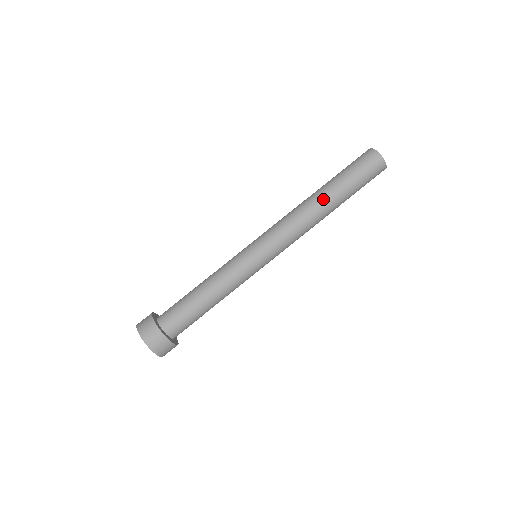
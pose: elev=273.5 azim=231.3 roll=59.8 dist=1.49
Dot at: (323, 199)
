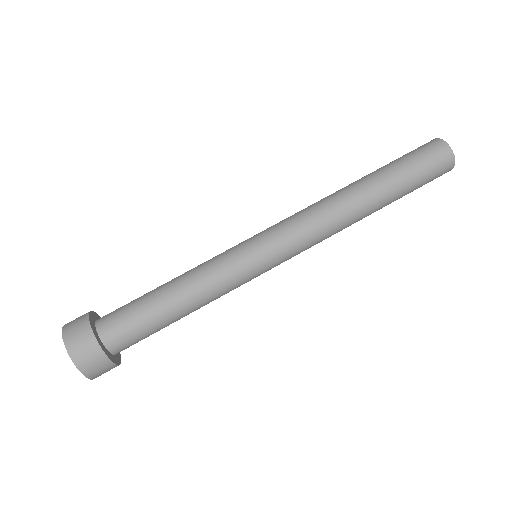
Dot at: (357, 185)
